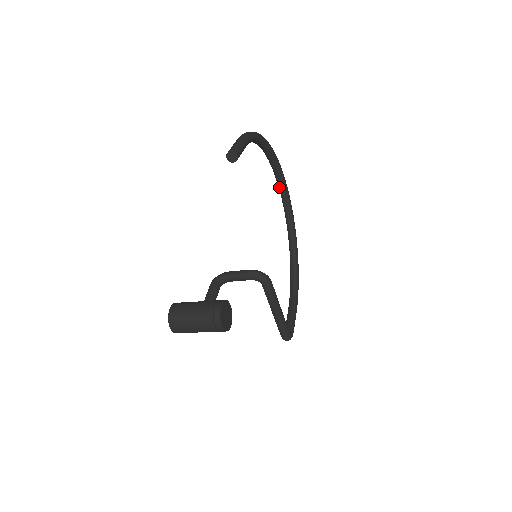
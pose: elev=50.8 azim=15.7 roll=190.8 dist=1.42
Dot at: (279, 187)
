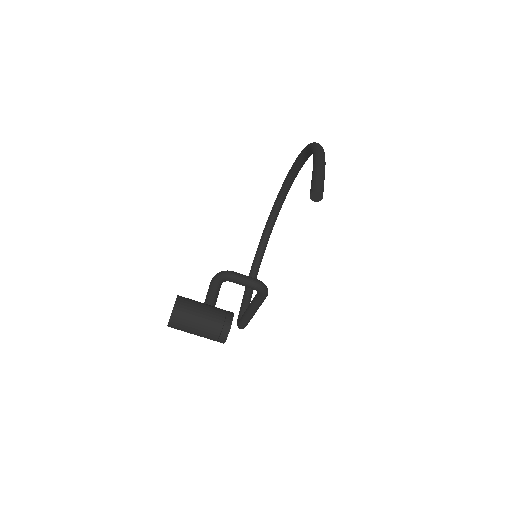
Dot at: (289, 176)
